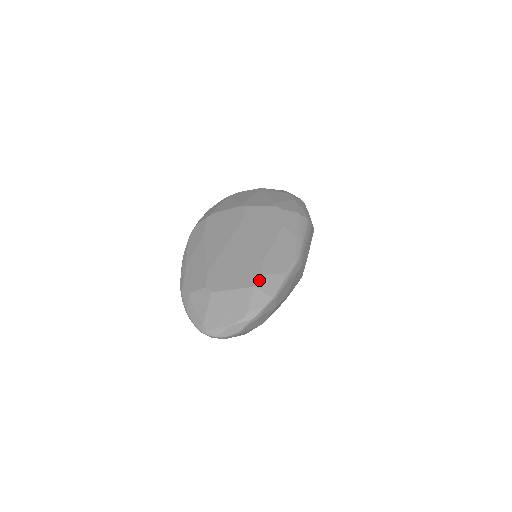
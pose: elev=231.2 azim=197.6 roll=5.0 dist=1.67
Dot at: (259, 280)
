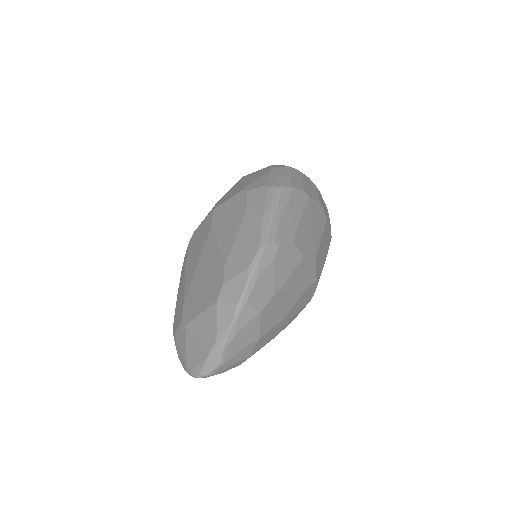
Dot at: (221, 290)
